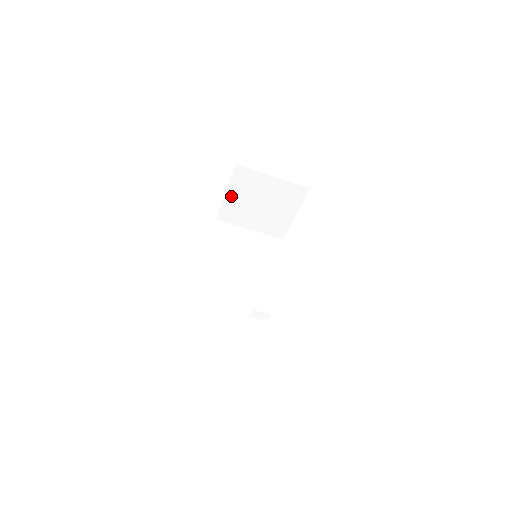
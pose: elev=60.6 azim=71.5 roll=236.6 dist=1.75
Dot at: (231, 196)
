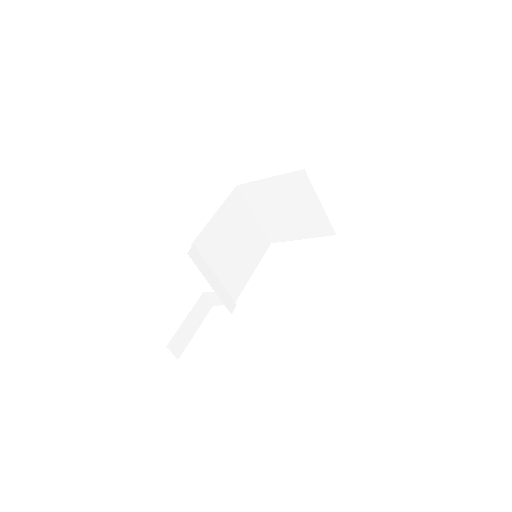
Dot at: (271, 183)
